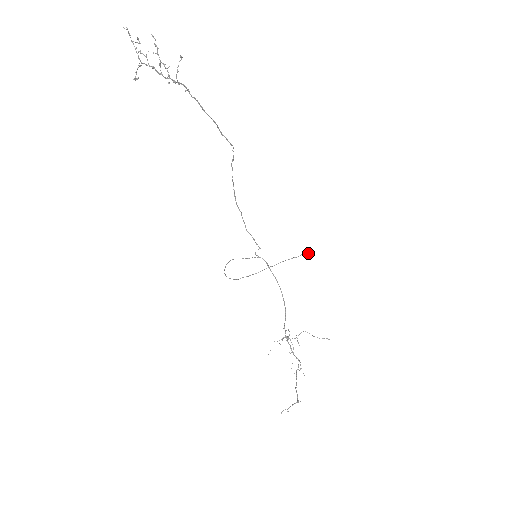
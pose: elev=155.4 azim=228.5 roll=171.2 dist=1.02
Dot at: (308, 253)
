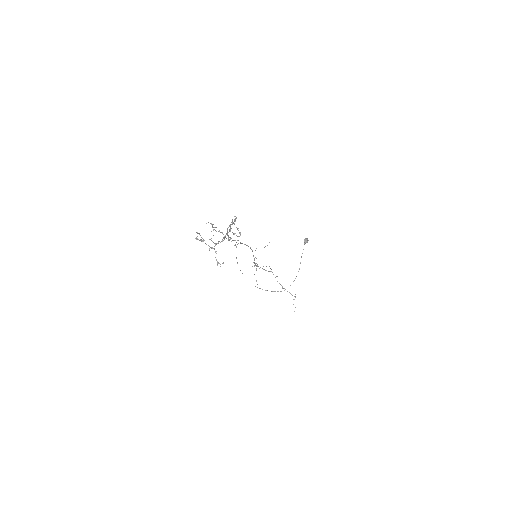
Dot at: (307, 242)
